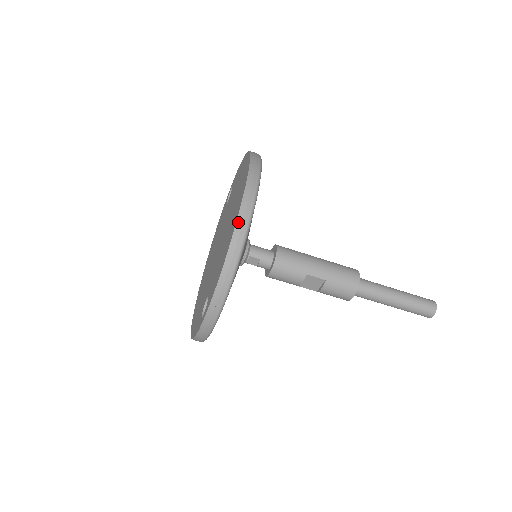
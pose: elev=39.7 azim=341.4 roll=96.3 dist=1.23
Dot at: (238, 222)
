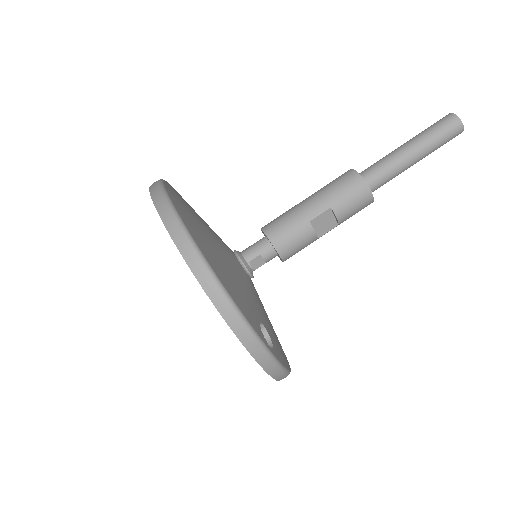
Dot at: (179, 247)
